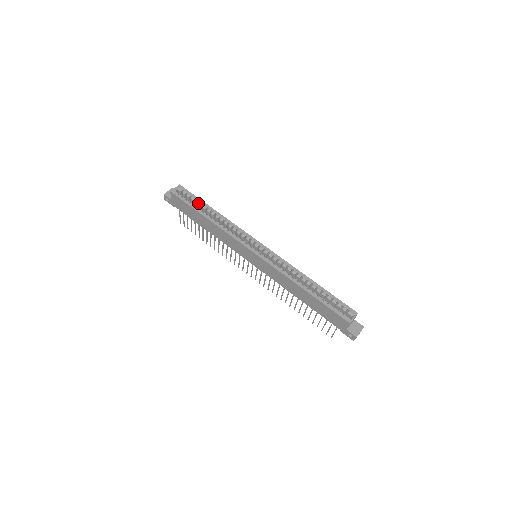
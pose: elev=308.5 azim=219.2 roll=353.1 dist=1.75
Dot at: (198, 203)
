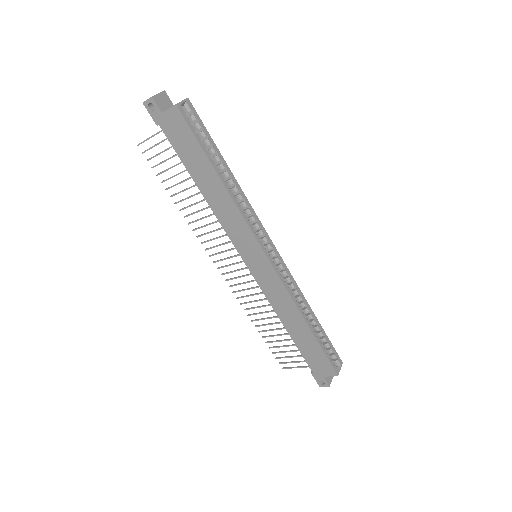
Dot at: (208, 144)
